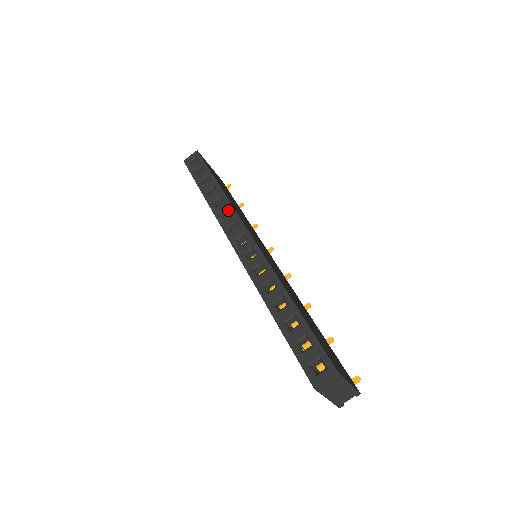
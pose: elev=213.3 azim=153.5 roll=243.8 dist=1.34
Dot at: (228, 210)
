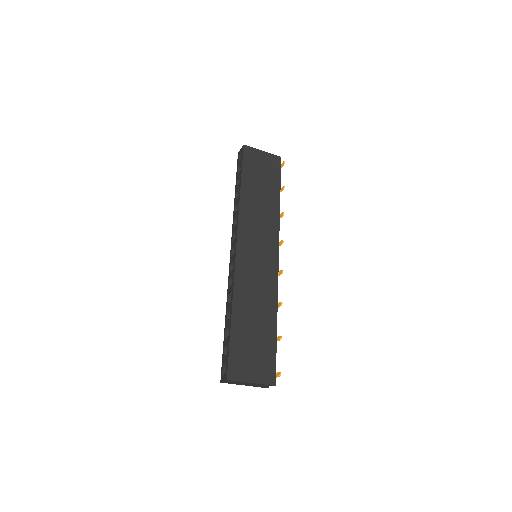
Dot at: (237, 218)
